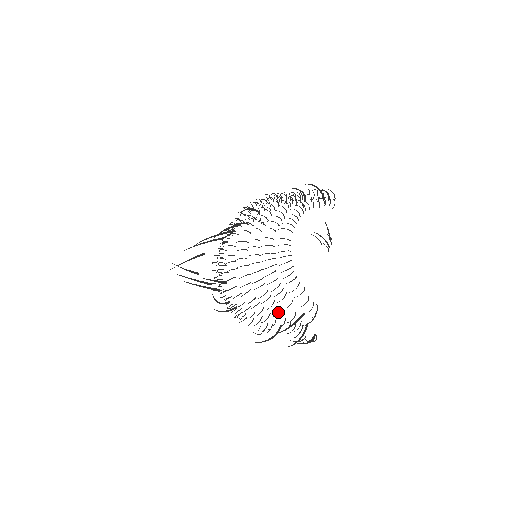
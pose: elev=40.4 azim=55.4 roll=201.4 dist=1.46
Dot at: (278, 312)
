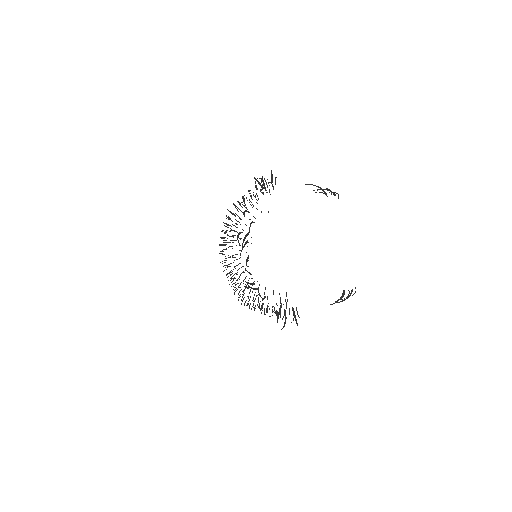
Dot at: (267, 309)
